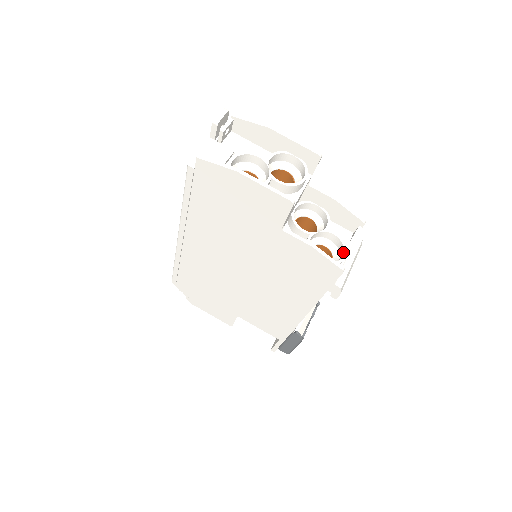
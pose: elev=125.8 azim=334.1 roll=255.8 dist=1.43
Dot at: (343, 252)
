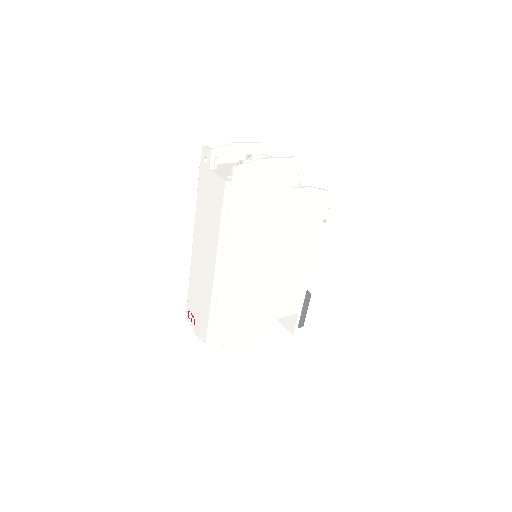
Dot at: occluded
